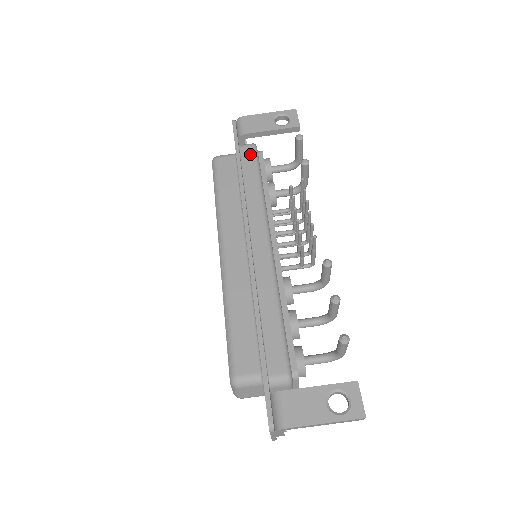
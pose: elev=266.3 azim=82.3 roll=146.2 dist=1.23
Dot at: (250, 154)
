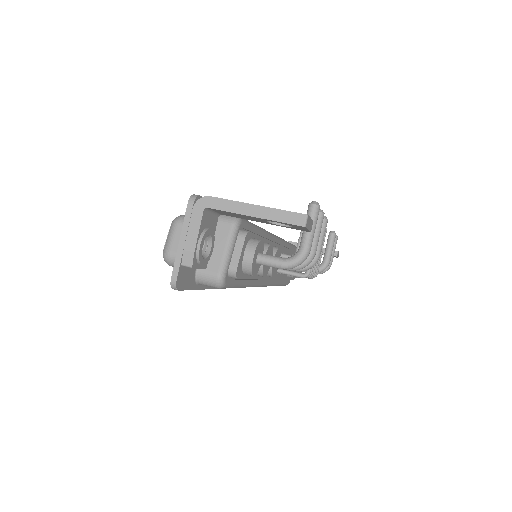
Dot at: occluded
